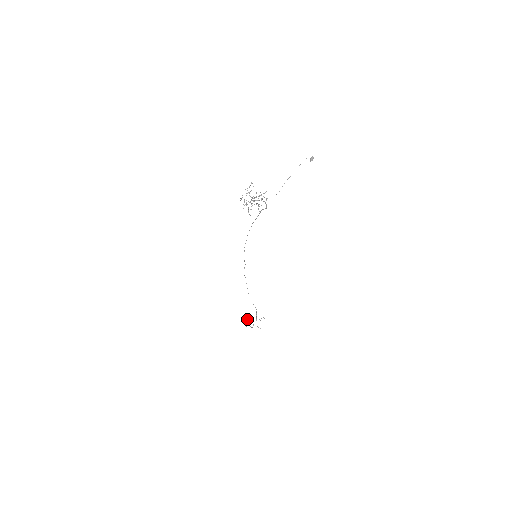
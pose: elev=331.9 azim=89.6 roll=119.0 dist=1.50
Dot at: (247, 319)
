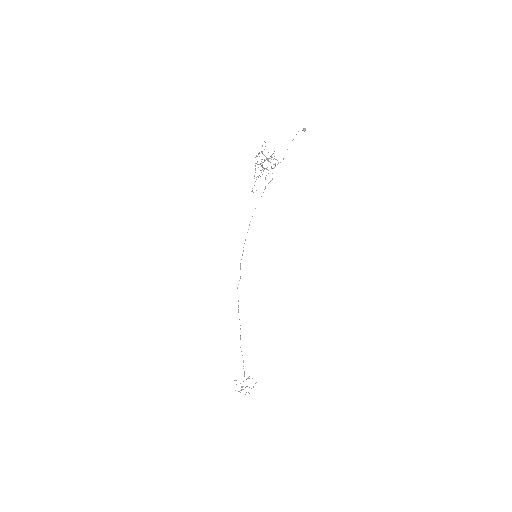
Dot at: occluded
